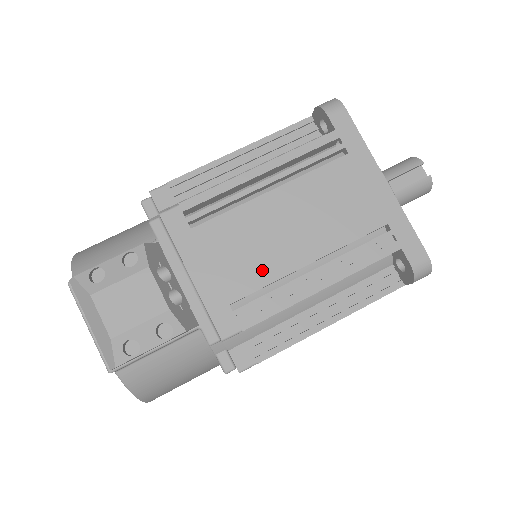
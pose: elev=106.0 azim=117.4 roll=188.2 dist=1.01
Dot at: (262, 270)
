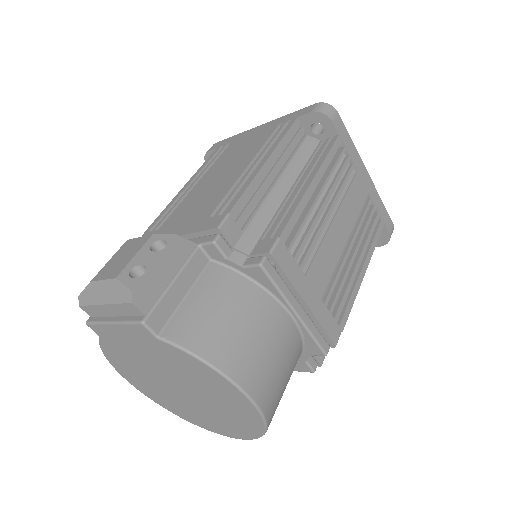
Dot at: (218, 194)
